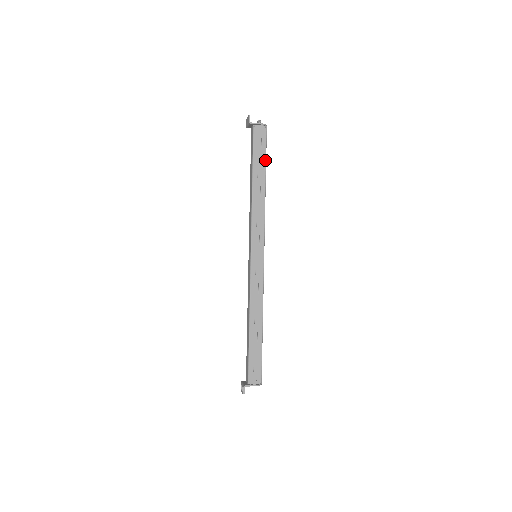
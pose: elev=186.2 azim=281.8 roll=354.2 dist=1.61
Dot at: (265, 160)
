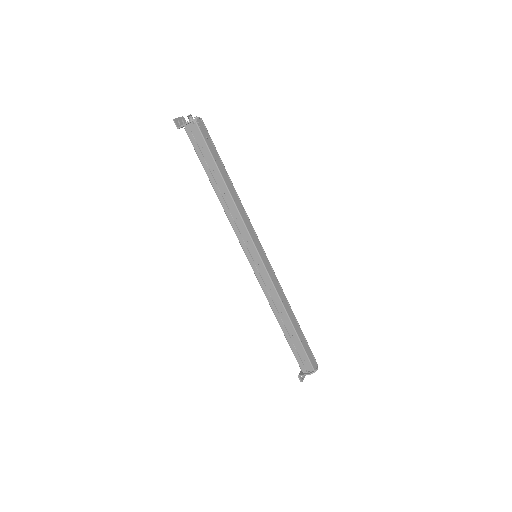
Dot at: (212, 159)
